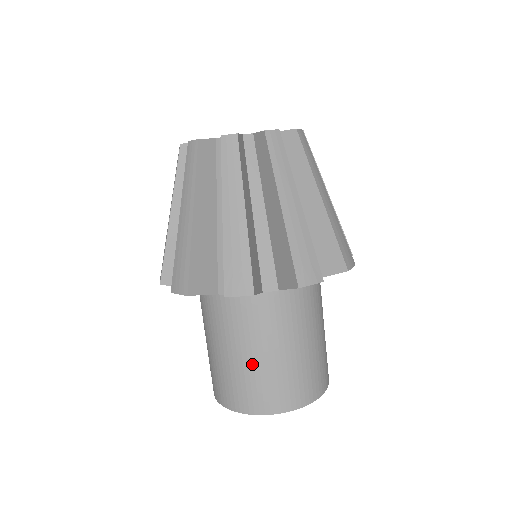
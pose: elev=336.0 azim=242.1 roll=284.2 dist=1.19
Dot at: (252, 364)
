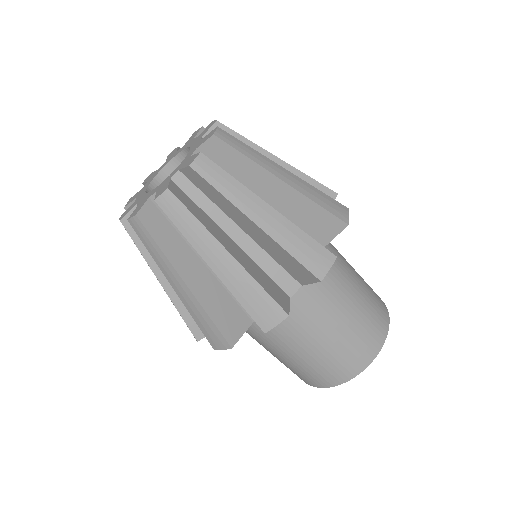
Dot at: (349, 322)
